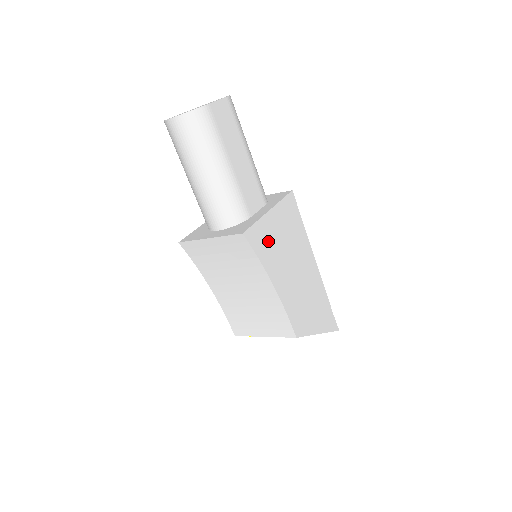
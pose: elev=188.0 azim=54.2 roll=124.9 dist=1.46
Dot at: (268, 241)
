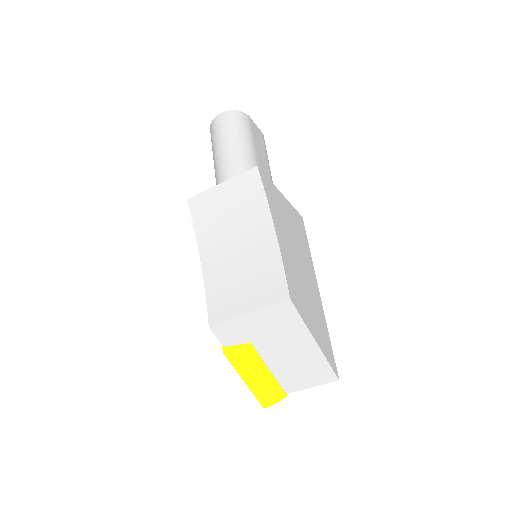
Dot at: (277, 203)
